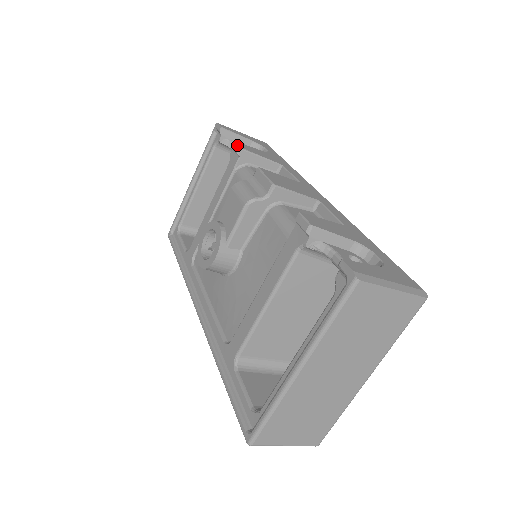
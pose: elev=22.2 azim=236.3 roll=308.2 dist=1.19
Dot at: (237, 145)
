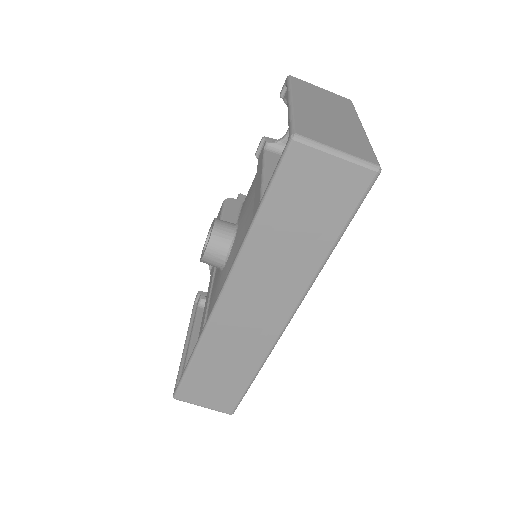
Dot at: occluded
